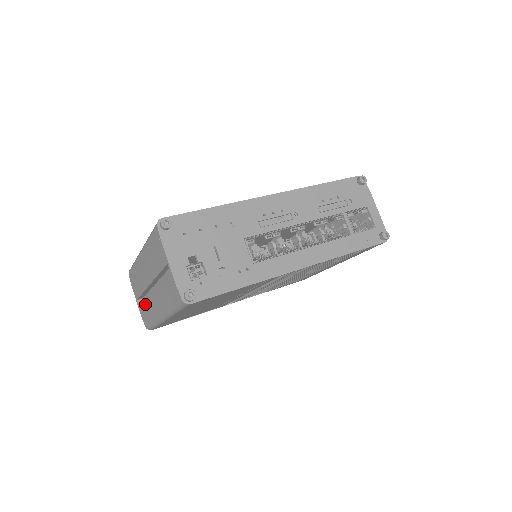
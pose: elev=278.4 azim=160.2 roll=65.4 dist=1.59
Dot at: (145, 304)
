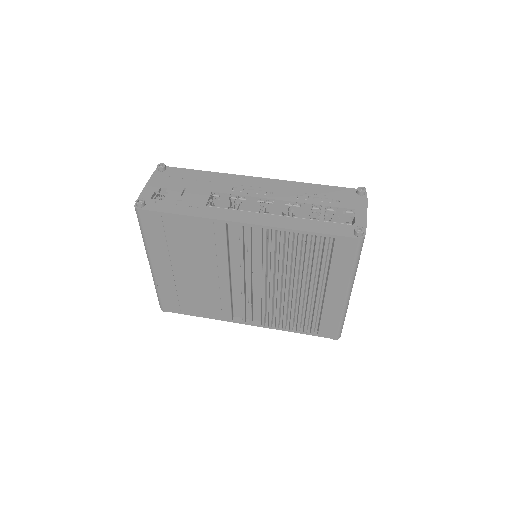
Dot at: occluded
